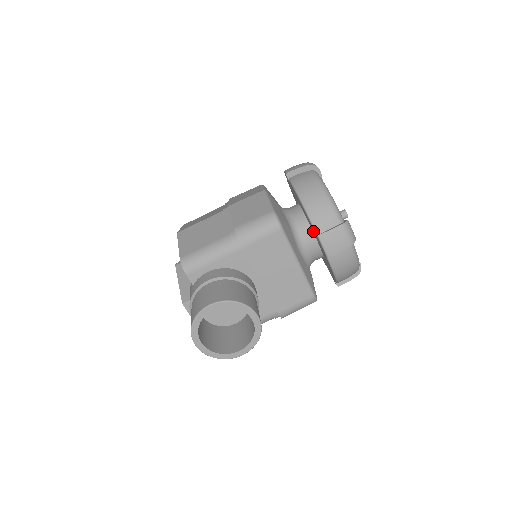
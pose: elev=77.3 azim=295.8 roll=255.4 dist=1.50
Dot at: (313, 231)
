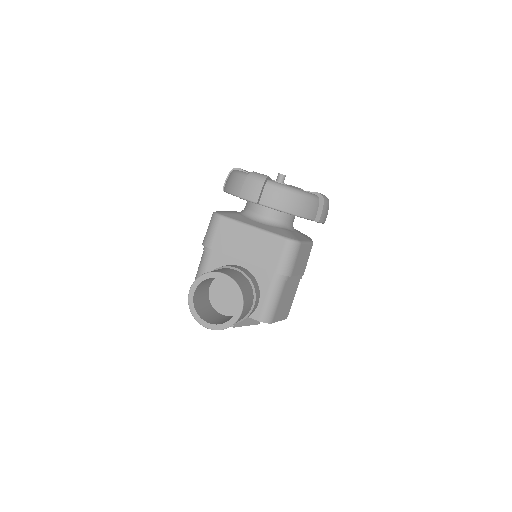
Dot at: occluded
